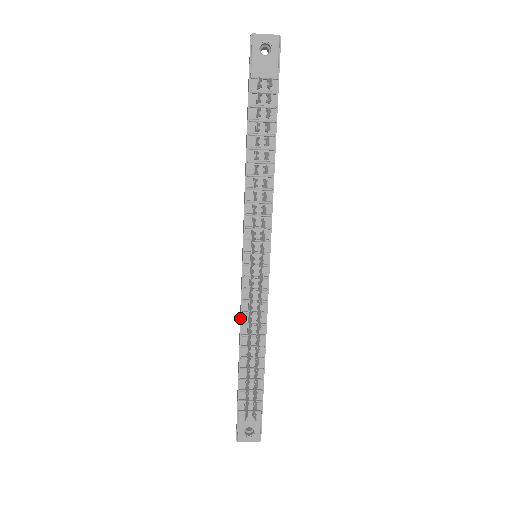
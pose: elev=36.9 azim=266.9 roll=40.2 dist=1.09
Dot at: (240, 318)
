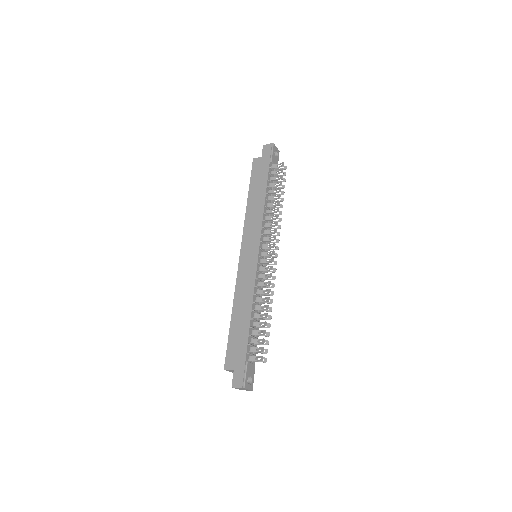
Dot at: (254, 290)
